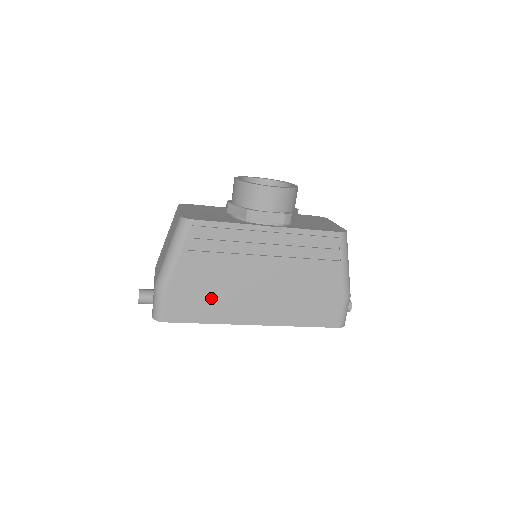
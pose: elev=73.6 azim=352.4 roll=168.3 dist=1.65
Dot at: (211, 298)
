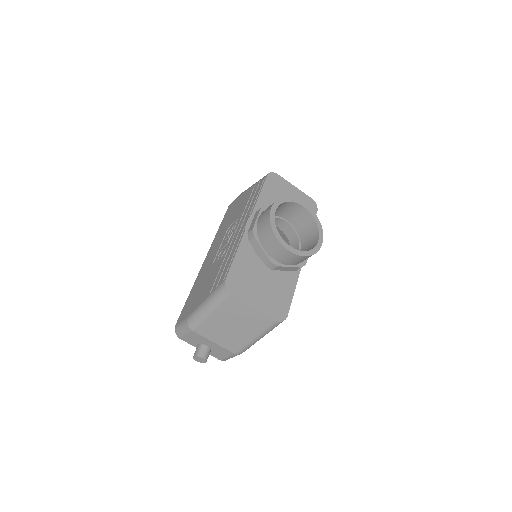
Dot at: occluded
